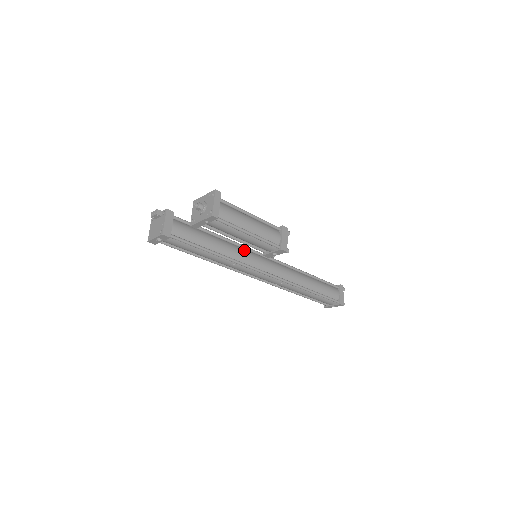
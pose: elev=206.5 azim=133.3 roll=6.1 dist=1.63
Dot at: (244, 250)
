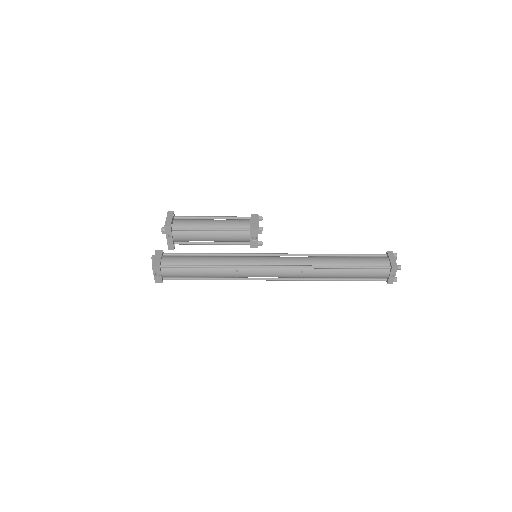
Dot at: (243, 256)
